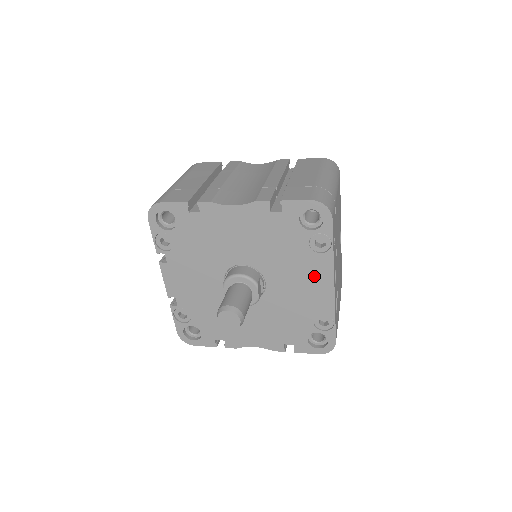
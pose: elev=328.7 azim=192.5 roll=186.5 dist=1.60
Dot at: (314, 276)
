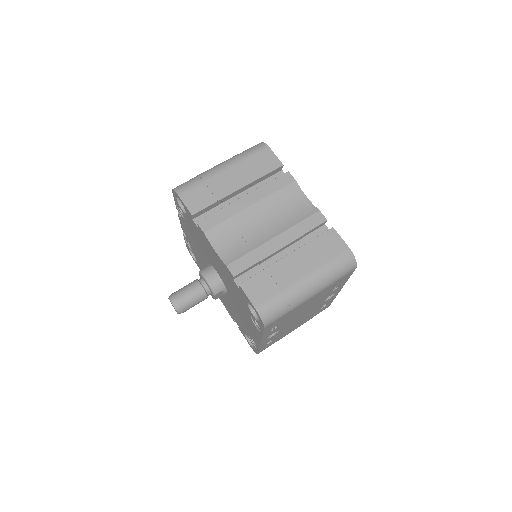
Dot at: (251, 326)
